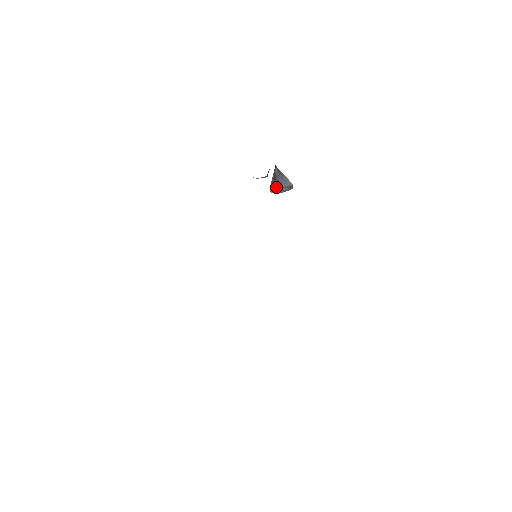
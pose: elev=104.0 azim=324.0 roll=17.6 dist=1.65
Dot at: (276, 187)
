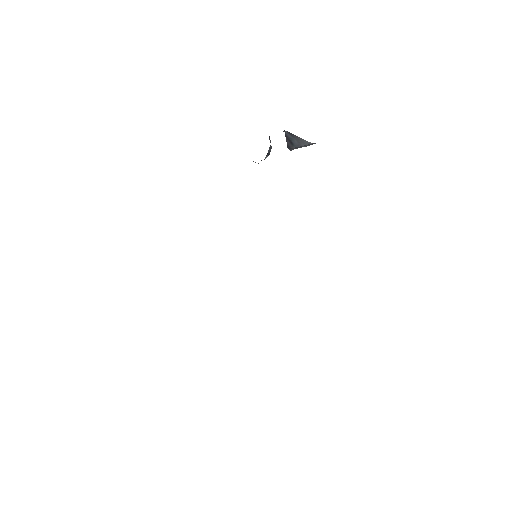
Dot at: (294, 147)
